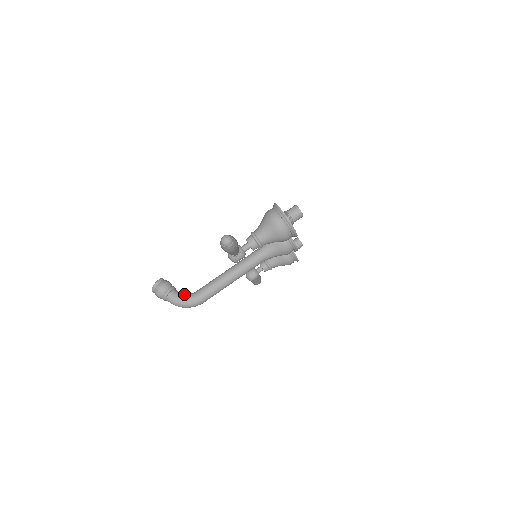
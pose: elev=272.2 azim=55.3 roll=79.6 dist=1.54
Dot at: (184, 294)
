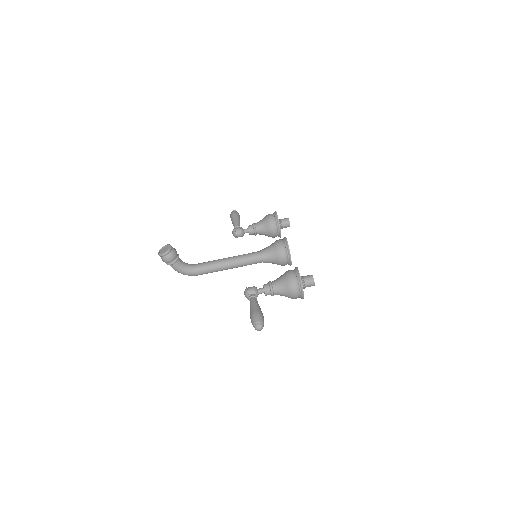
Dot at: (186, 266)
